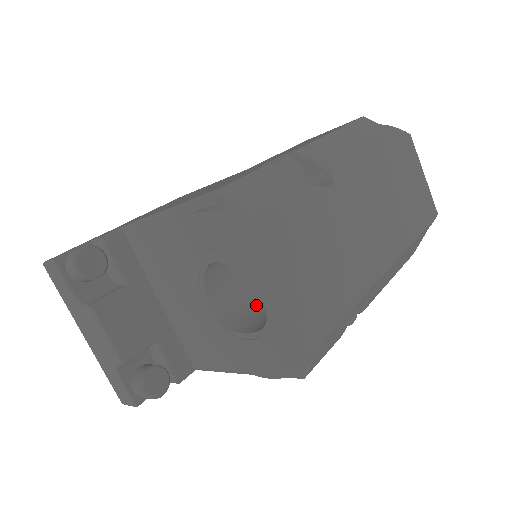
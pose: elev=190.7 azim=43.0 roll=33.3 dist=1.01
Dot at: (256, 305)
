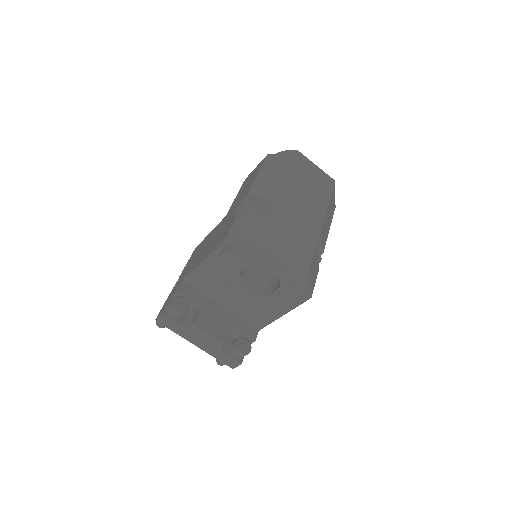
Dot at: (271, 279)
